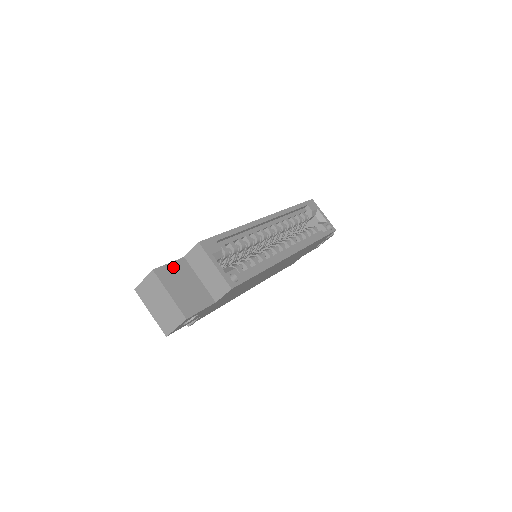
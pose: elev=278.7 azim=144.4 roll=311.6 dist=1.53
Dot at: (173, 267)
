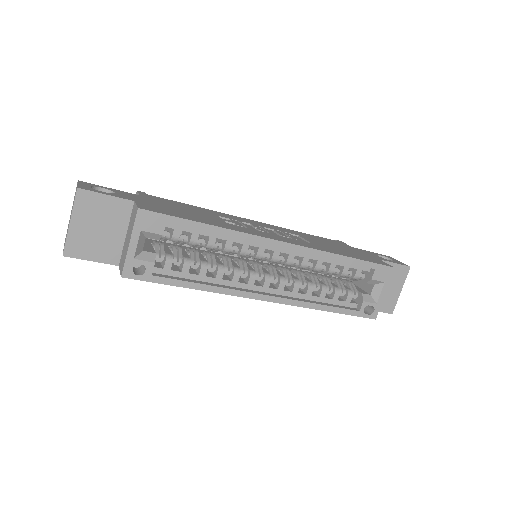
Dot at: (107, 201)
